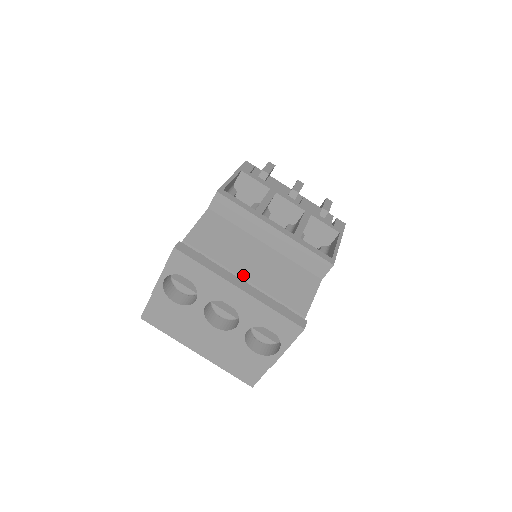
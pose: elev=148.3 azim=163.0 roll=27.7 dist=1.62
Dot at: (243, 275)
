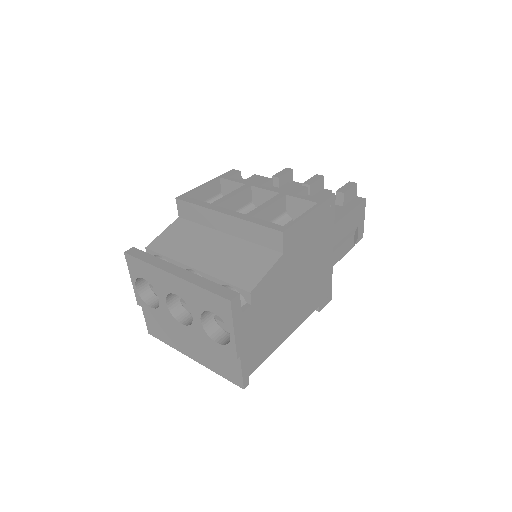
Dot at: (193, 265)
